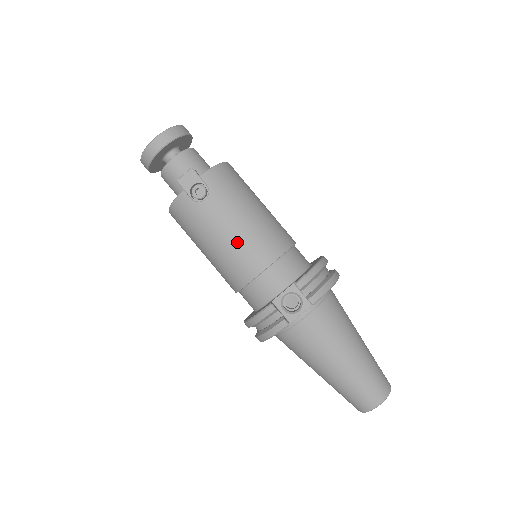
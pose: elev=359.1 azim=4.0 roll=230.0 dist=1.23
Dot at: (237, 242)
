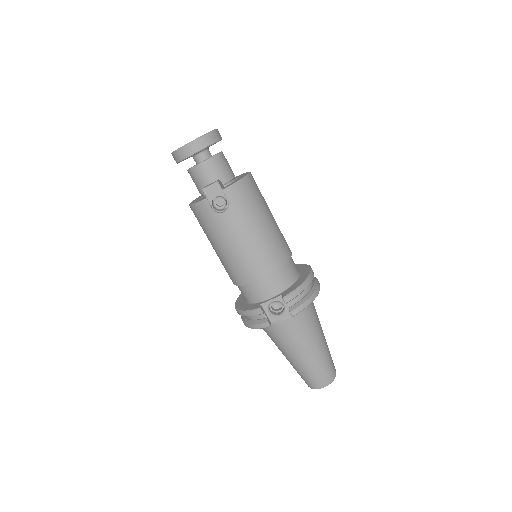
Dot at: (243, 253)
